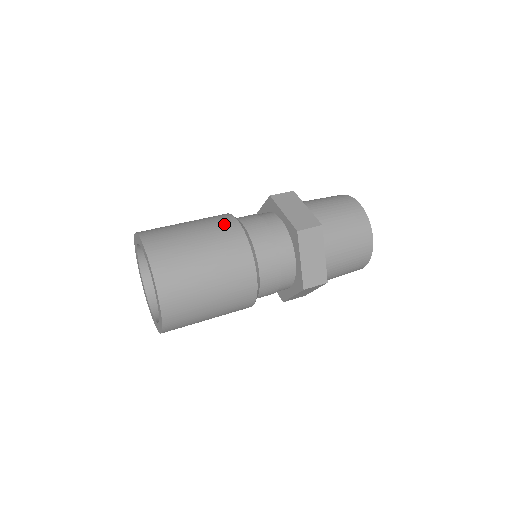
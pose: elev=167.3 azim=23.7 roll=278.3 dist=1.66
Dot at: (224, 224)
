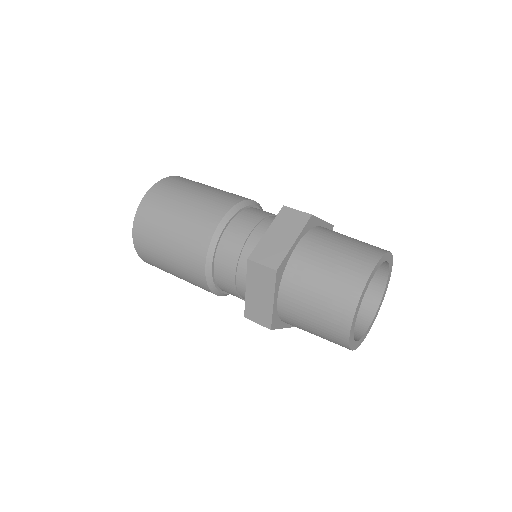
Dot at: (213, 209)
